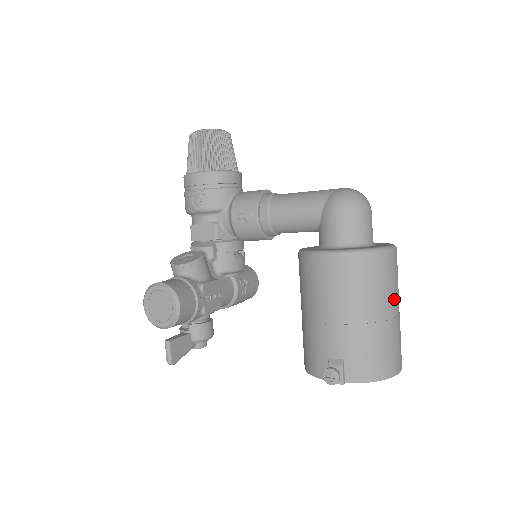
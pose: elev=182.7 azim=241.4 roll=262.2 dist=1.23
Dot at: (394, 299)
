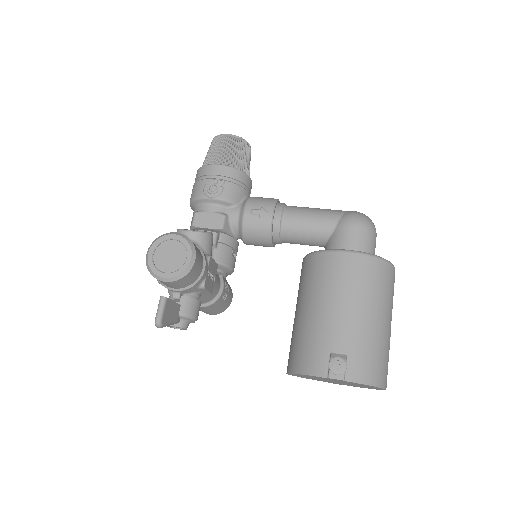
Dot at: (391, 314)
